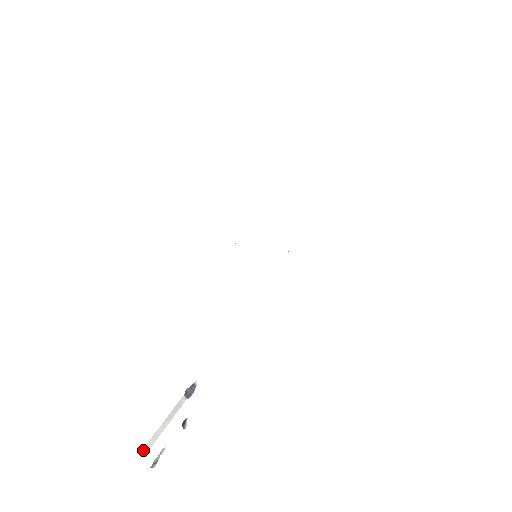
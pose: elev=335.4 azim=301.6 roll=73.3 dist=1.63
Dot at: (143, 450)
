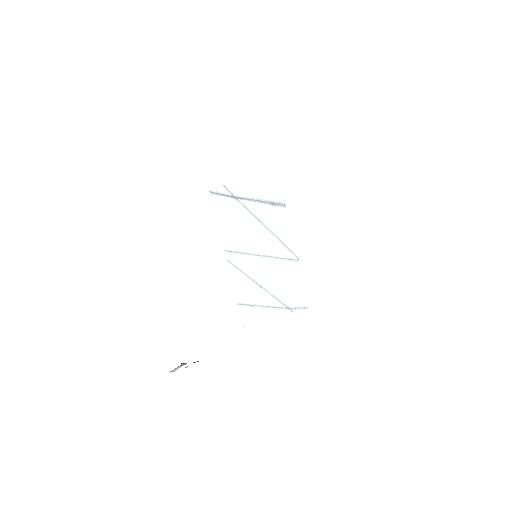
Dot at: (171, 371)
